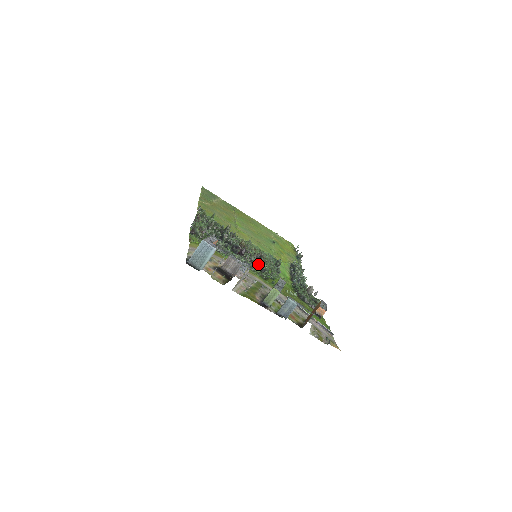
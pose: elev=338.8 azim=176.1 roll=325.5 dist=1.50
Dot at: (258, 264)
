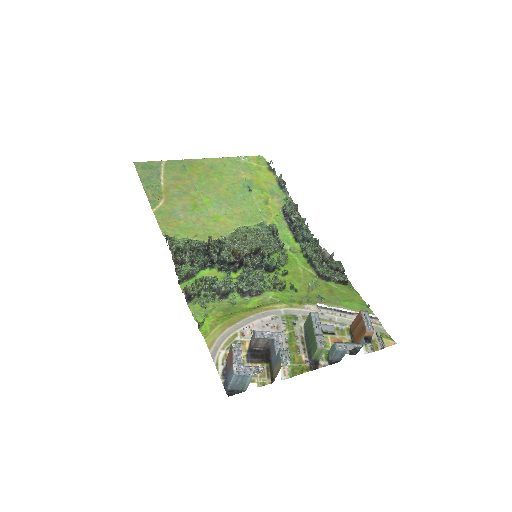
Dot at: (263, 265)
